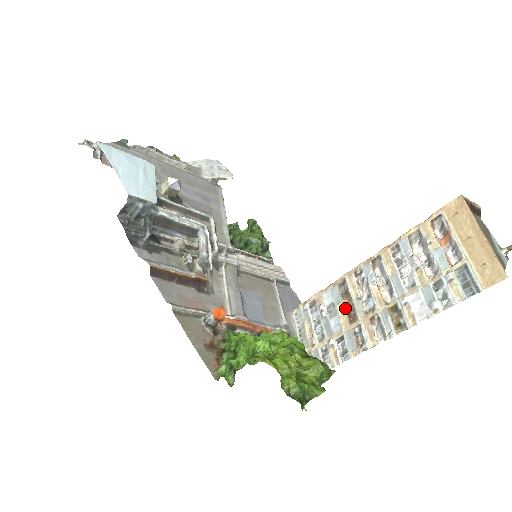
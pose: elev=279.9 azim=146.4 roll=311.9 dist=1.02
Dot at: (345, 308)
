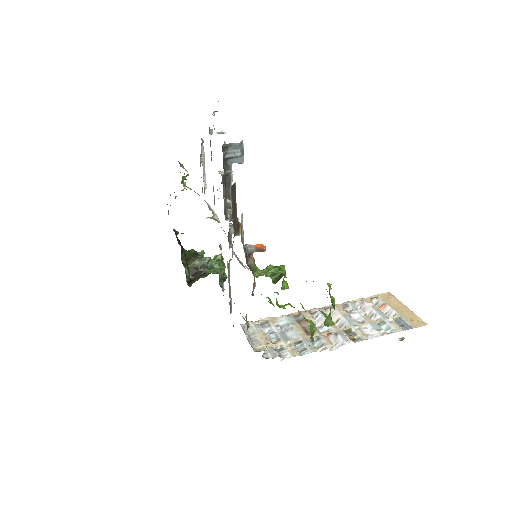
Dot at: (301, 327)
